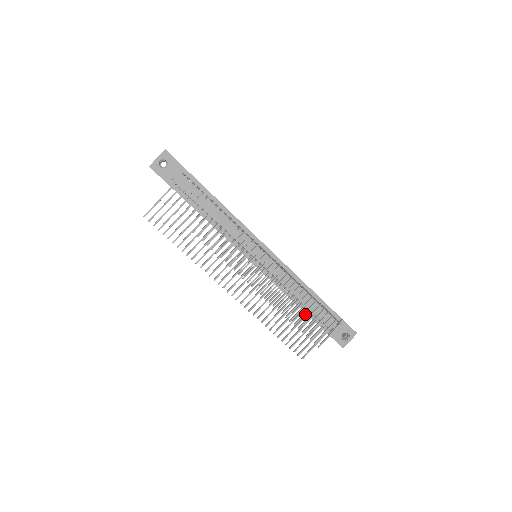
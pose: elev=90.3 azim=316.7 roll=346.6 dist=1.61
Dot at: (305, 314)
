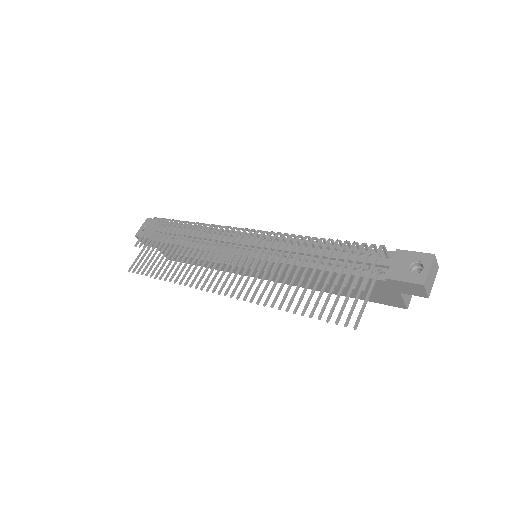
Dot at: (320, 259)
